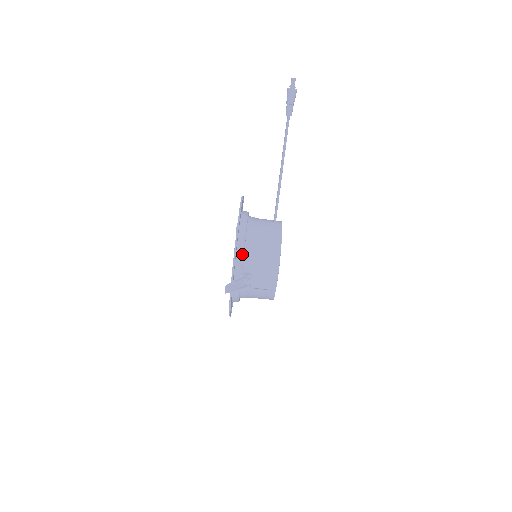
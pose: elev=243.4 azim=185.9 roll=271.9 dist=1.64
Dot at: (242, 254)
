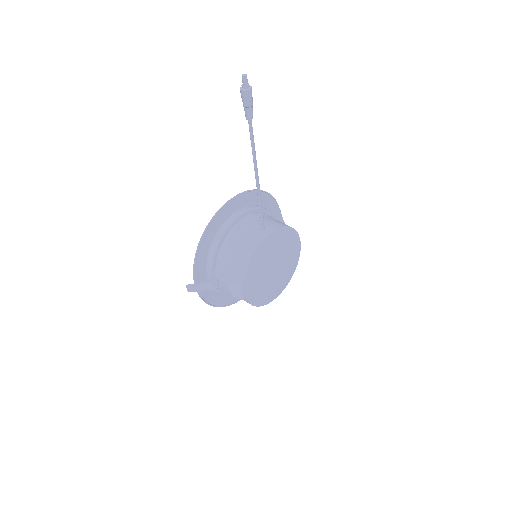
Dot at: (212, 258)
